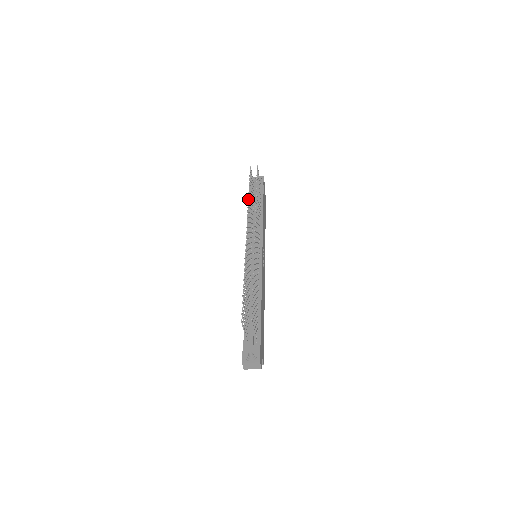
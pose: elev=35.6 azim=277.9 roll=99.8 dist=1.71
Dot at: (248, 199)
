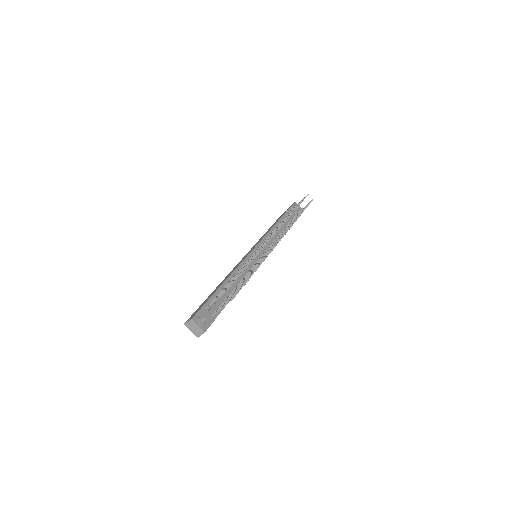
Dot at: occluded
